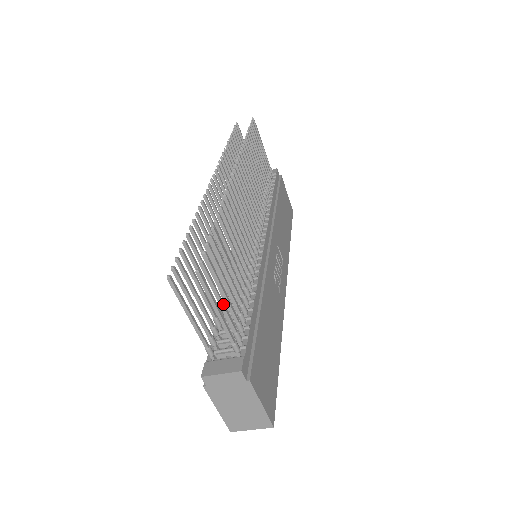
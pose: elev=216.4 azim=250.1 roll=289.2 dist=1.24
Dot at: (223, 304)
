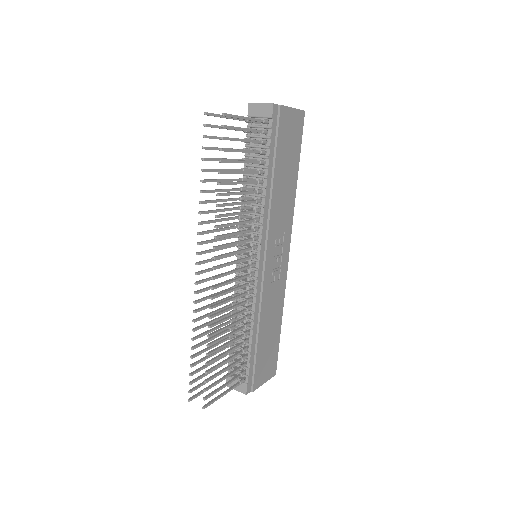
Dot at: (226, 385)
